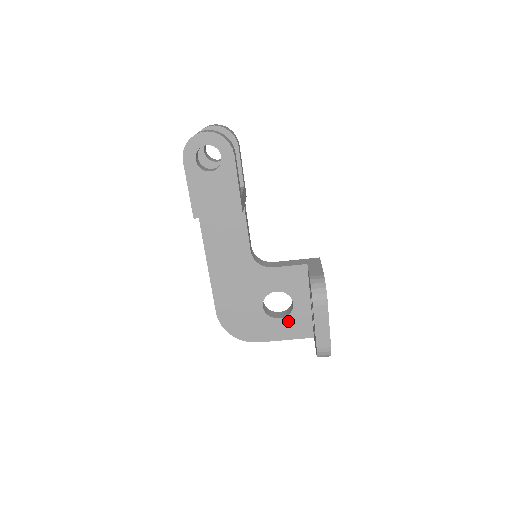
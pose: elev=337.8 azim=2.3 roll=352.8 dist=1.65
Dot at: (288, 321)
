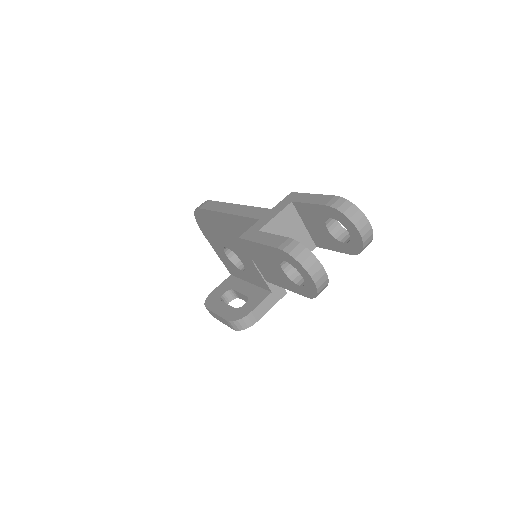
Dot at: (229, 262)
